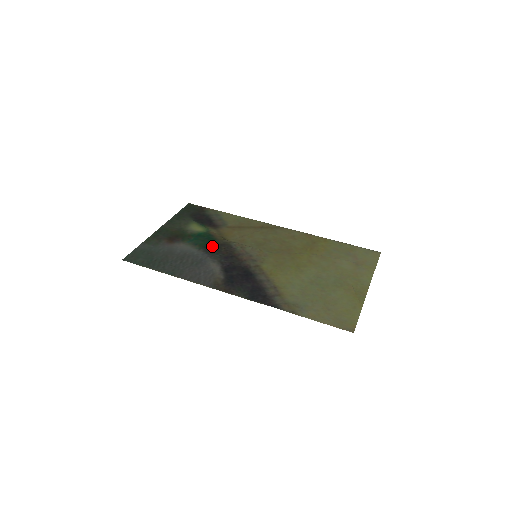
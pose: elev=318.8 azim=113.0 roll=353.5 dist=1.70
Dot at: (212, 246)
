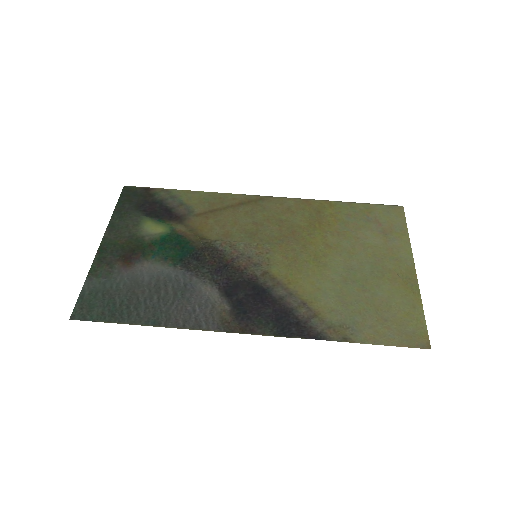
Dot at: (190, 255)
